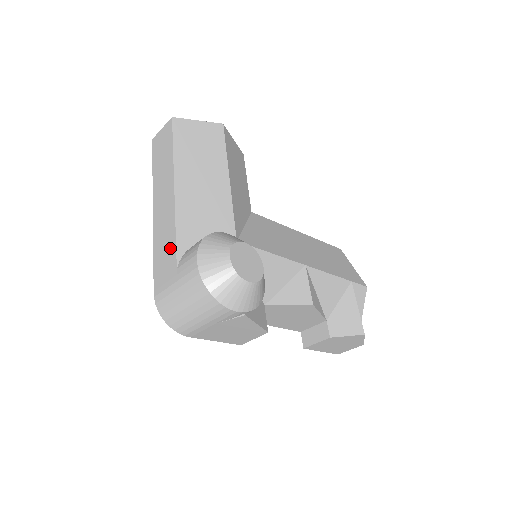
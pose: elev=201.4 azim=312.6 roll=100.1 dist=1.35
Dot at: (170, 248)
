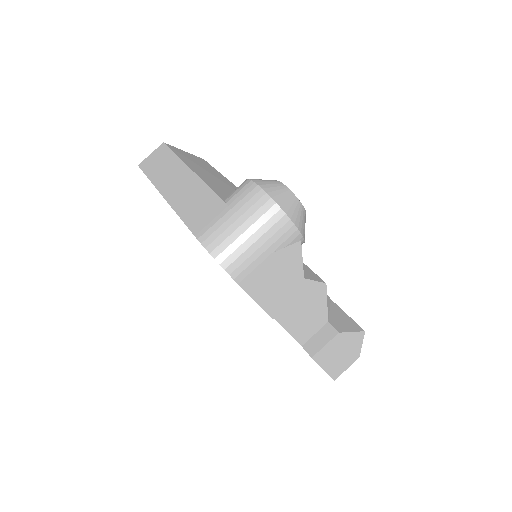
Dot at: (207, 199)
